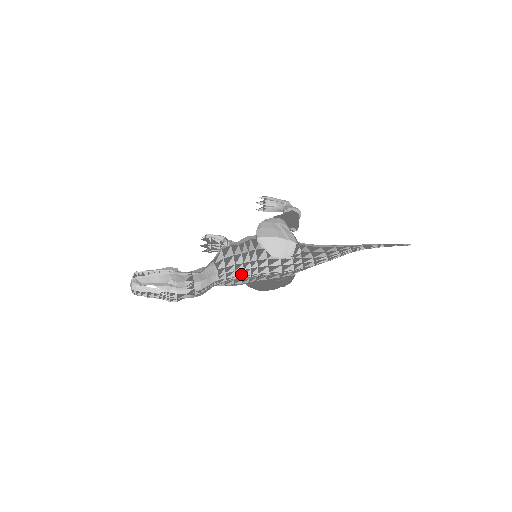
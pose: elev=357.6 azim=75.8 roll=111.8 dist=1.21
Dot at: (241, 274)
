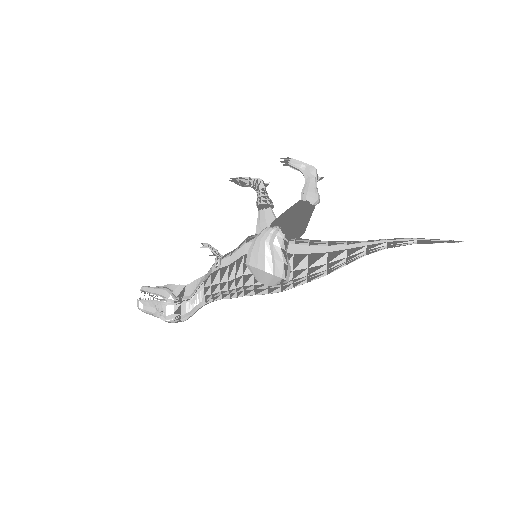
Dot at: (227, 297)
